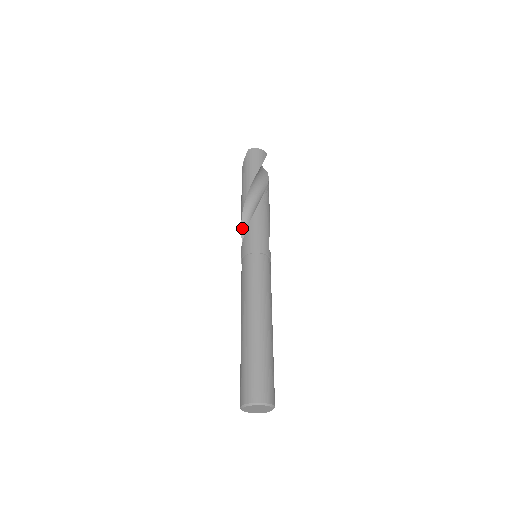
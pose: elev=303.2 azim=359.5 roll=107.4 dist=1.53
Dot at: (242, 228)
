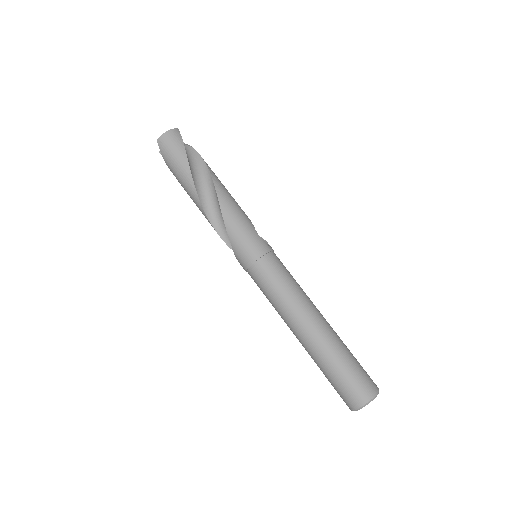
Dot at: (220, 235)
